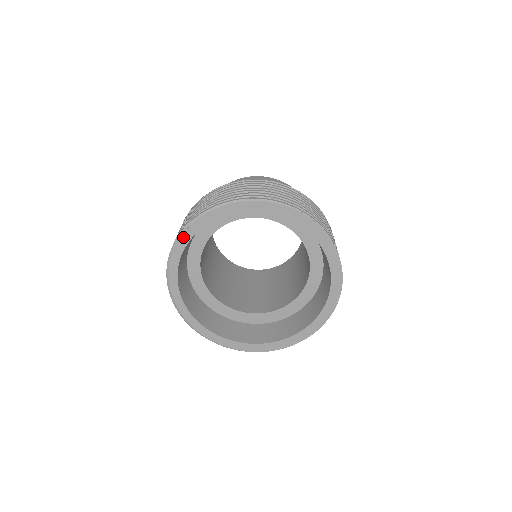
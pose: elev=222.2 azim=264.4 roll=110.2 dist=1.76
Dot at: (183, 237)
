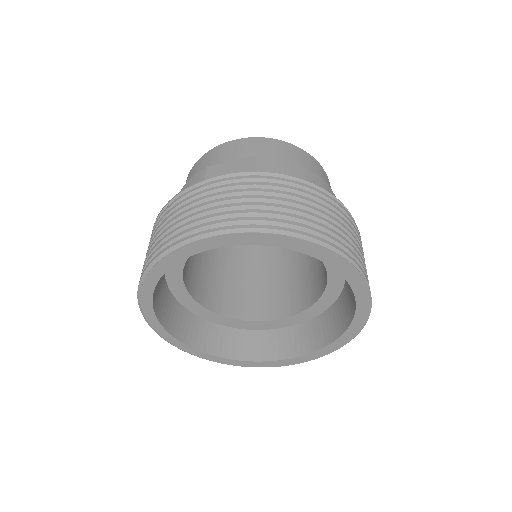
Dot at: (146, 282)
